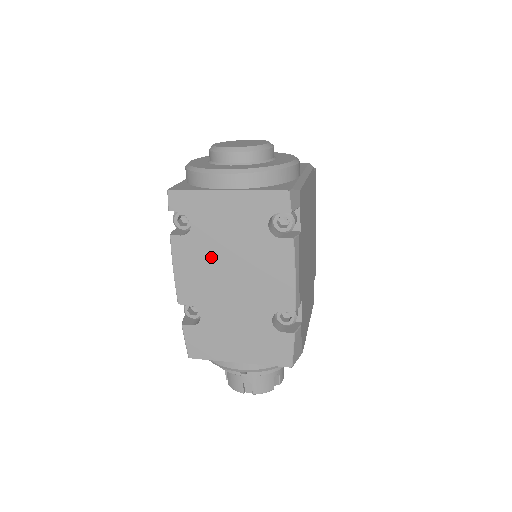
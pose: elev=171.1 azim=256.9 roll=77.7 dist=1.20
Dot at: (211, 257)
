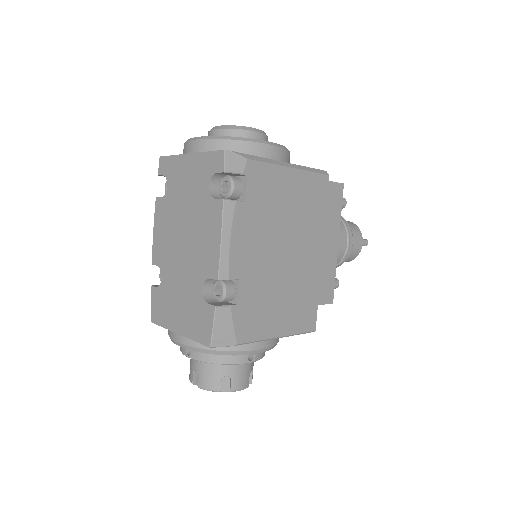
Dot at: (174, 218)
